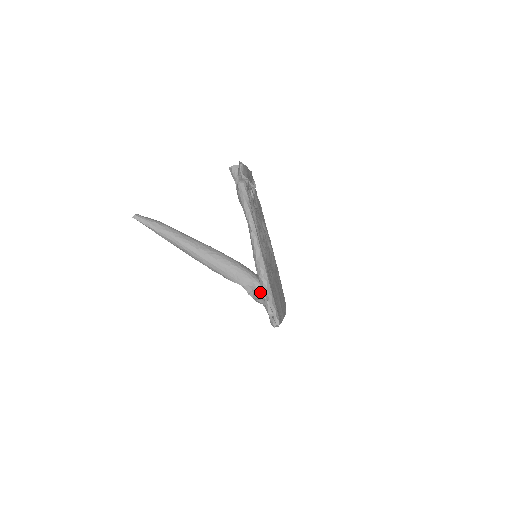
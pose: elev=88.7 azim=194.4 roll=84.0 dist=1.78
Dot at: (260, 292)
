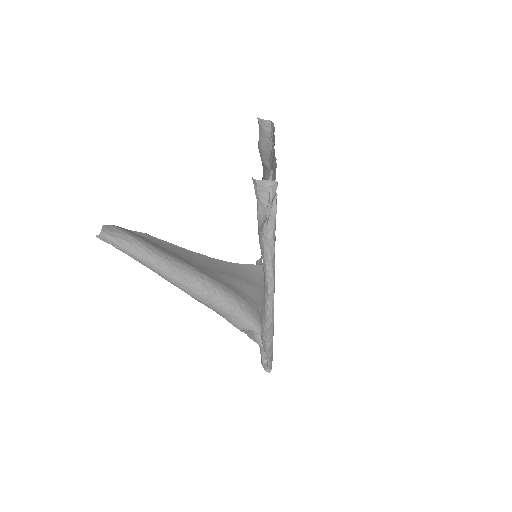
Dot at: (258, 340)
